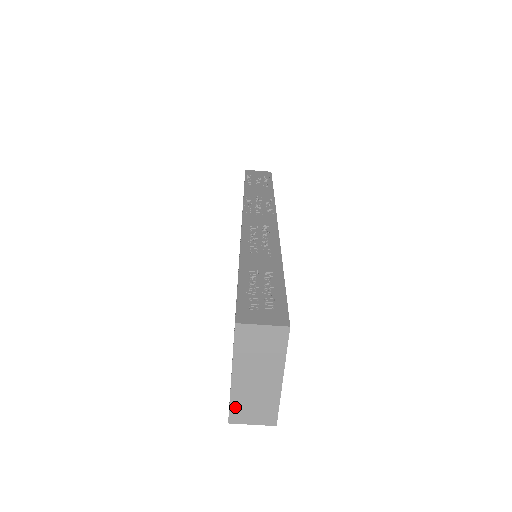
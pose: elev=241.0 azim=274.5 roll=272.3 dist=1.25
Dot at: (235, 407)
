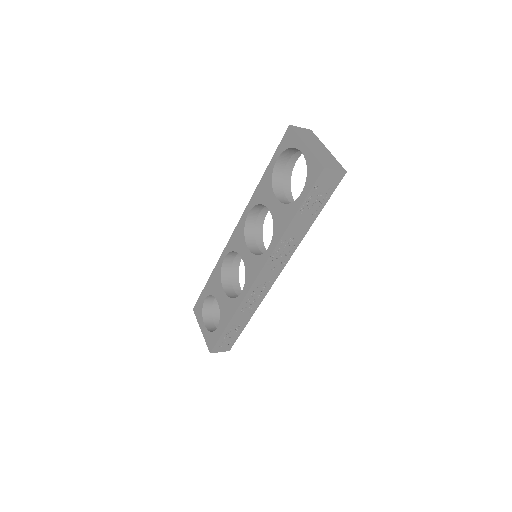
Dot at: occluded
